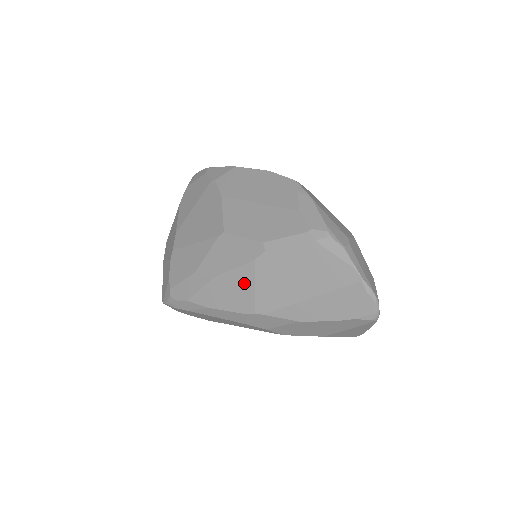
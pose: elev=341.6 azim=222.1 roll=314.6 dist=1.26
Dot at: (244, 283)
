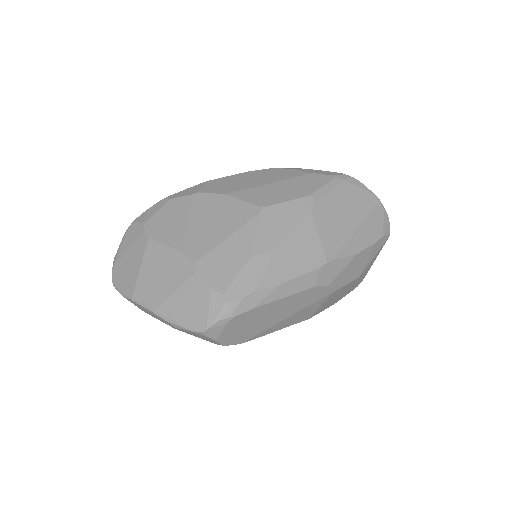
Dot at: (308, 237)
